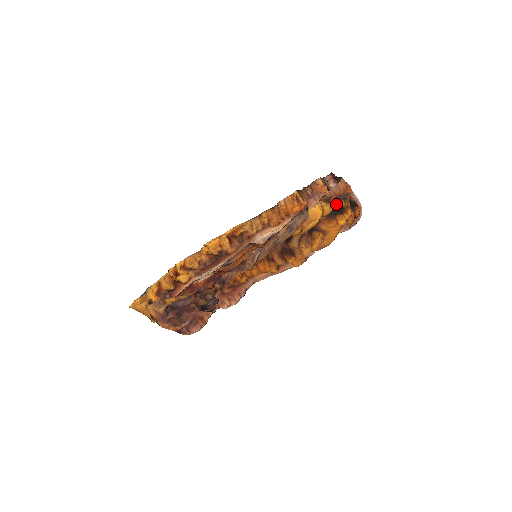
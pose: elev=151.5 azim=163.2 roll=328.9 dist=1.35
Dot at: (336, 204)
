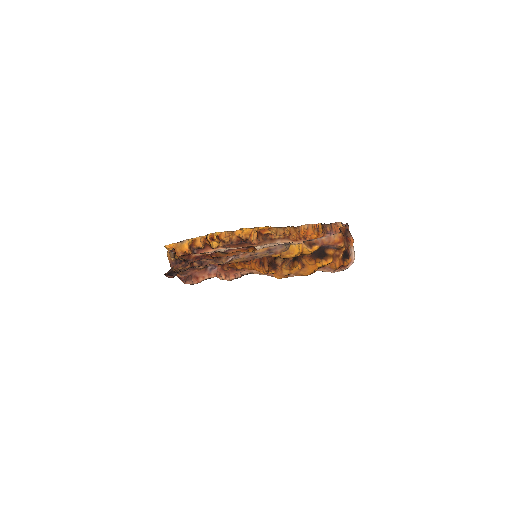
Dot at: (324, 250)
